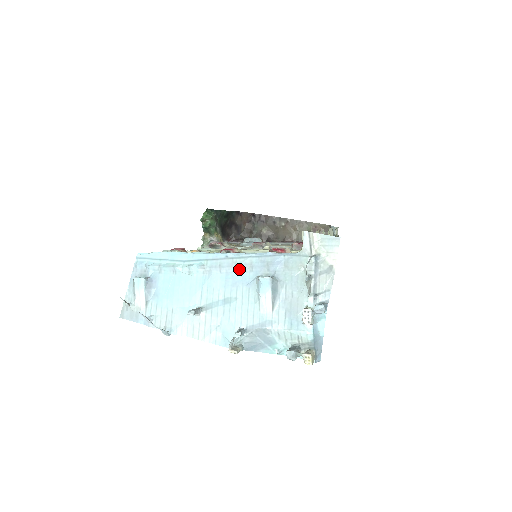
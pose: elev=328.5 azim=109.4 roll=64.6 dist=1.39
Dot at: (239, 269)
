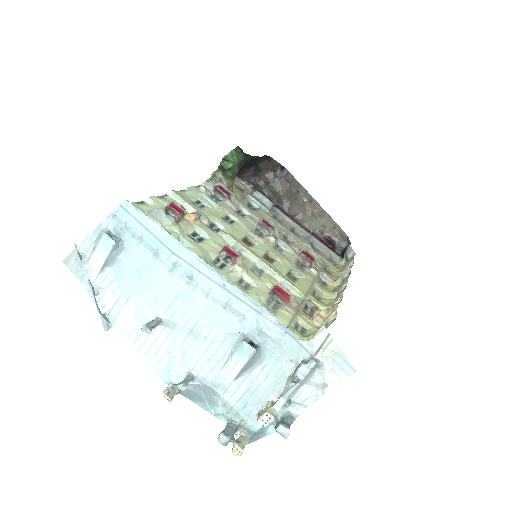
Dot at: (228, 309)
